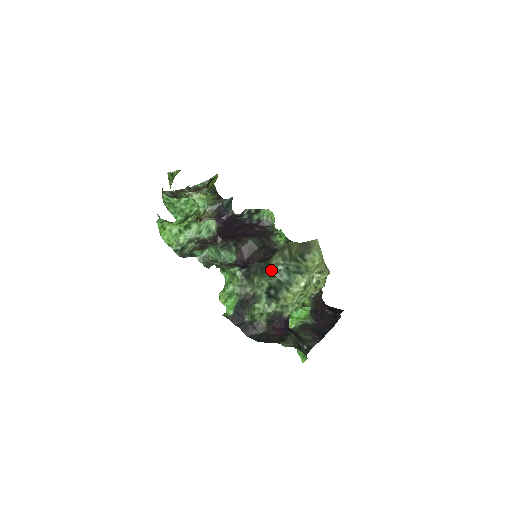
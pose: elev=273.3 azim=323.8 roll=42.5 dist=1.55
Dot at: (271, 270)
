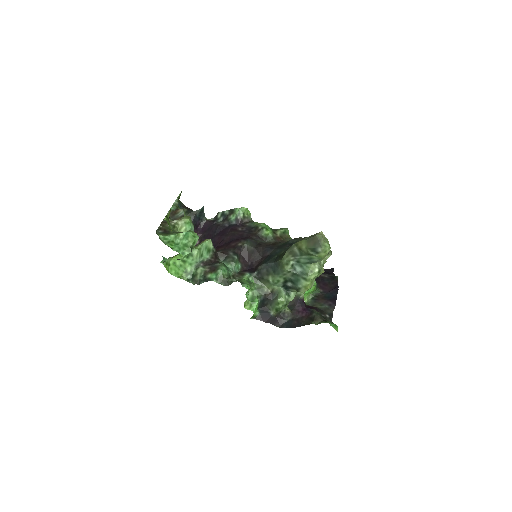
Dot at: (285, 268)
